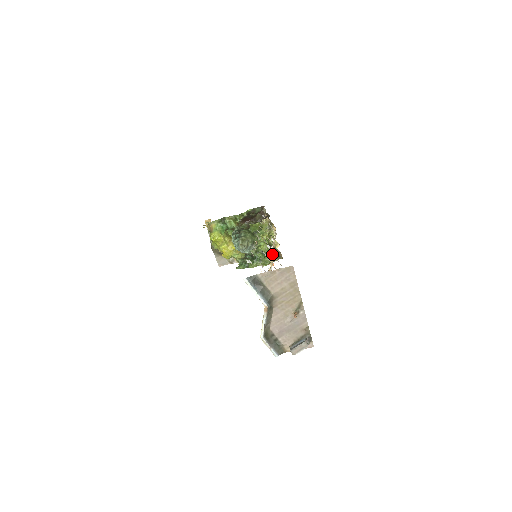
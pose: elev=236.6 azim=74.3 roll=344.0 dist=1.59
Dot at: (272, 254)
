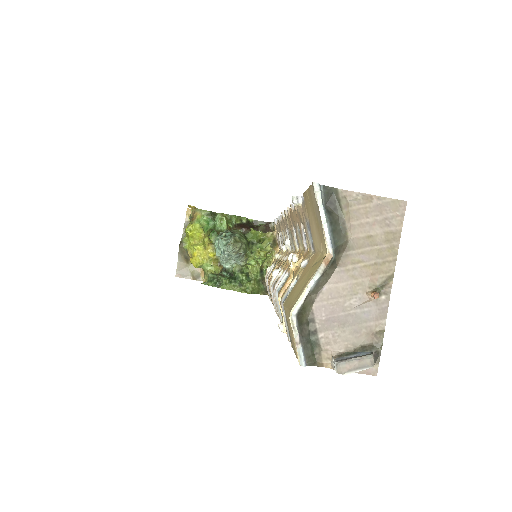
Dot at: (288, 255)
